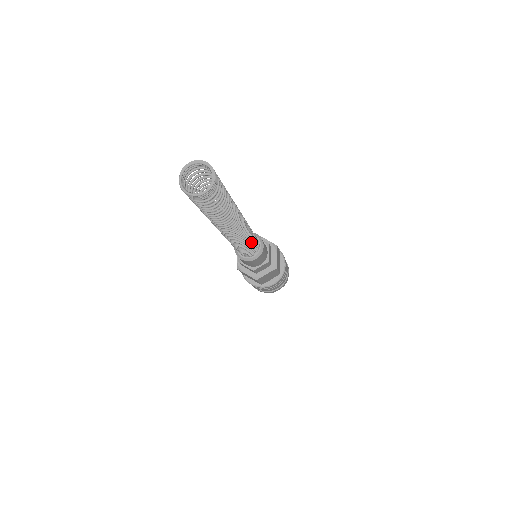
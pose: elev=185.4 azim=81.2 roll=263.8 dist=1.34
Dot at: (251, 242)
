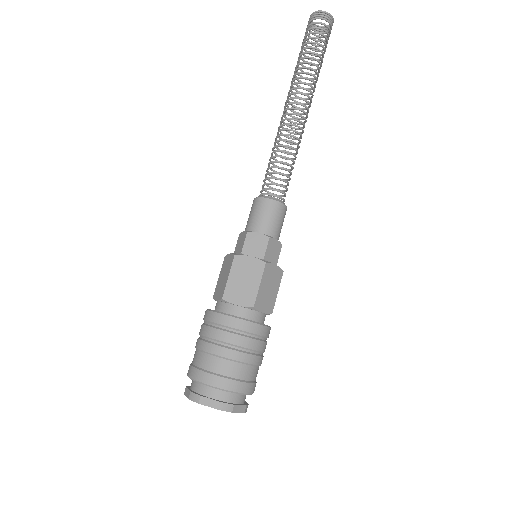
Dot at: occluded
